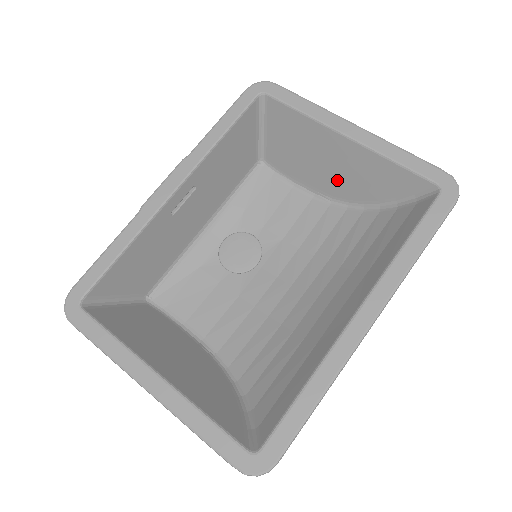
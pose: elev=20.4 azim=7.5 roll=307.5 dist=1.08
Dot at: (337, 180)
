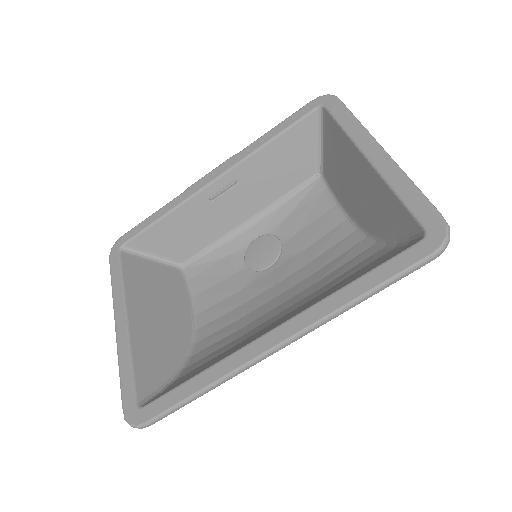
Dot at: (361, 205)
